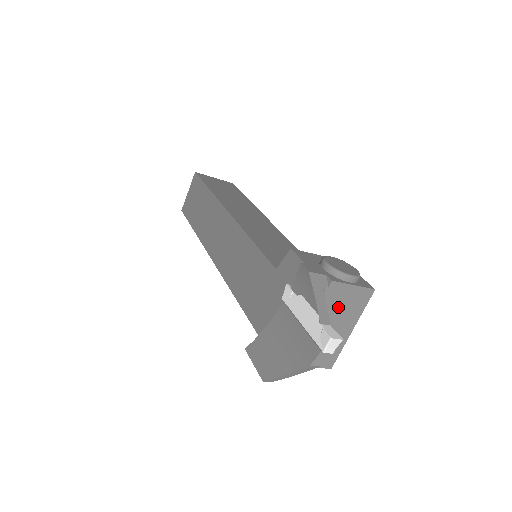
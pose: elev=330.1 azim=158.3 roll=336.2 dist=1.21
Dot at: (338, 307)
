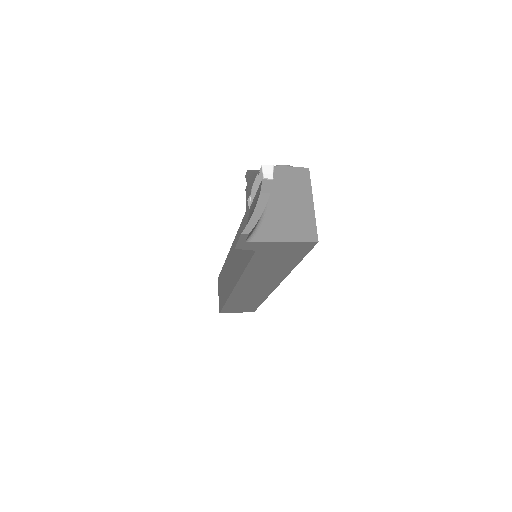
Dot at: (286, 186)
